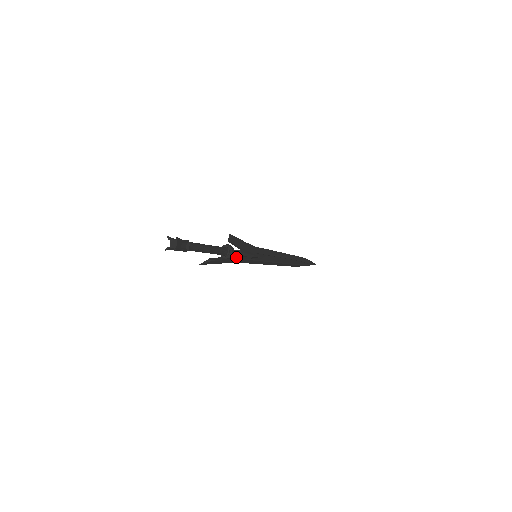
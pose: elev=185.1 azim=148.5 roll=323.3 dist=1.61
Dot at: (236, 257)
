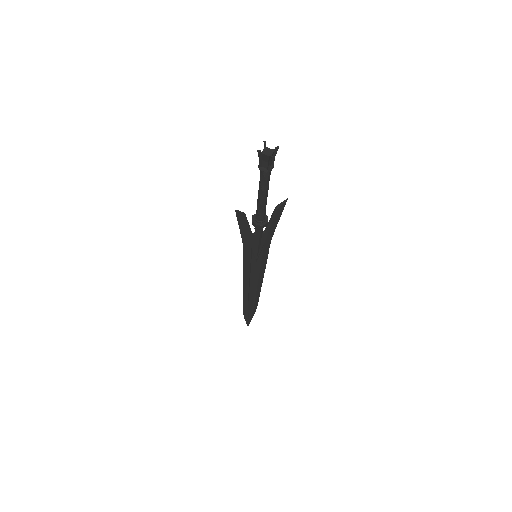
Dot at: (253, 237)
